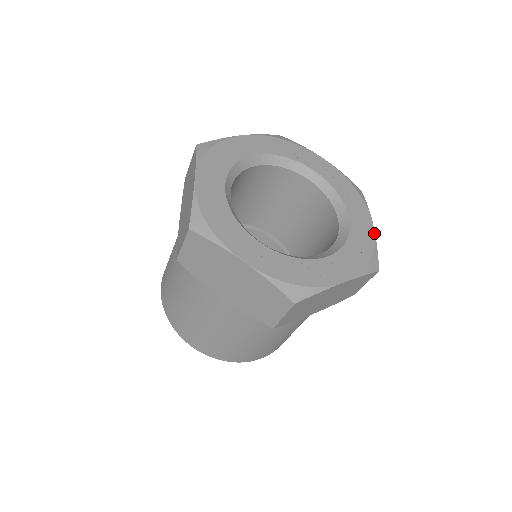
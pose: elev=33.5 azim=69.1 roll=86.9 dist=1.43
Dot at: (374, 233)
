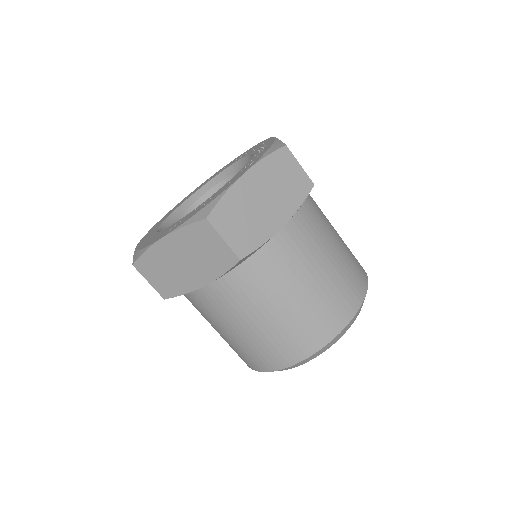
Dot at: (275, 138)
